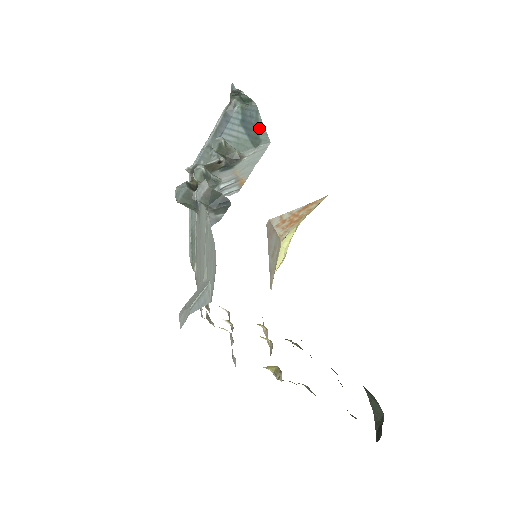
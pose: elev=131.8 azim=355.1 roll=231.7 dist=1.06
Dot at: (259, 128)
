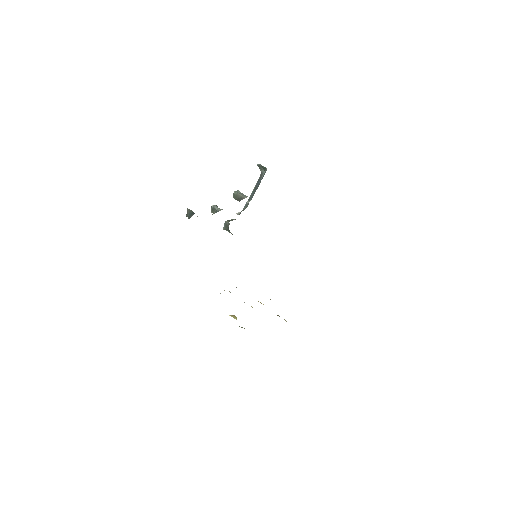
Dot at: occluded
